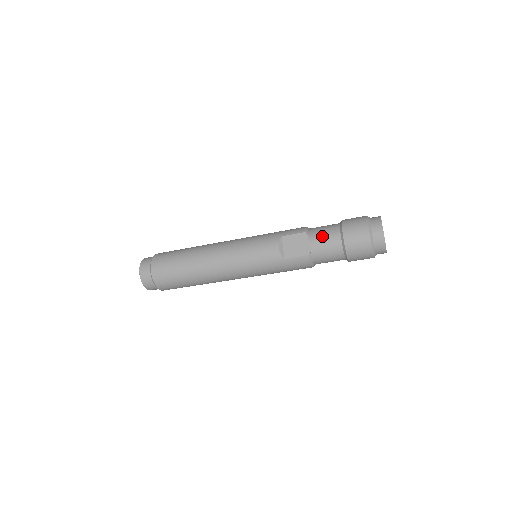
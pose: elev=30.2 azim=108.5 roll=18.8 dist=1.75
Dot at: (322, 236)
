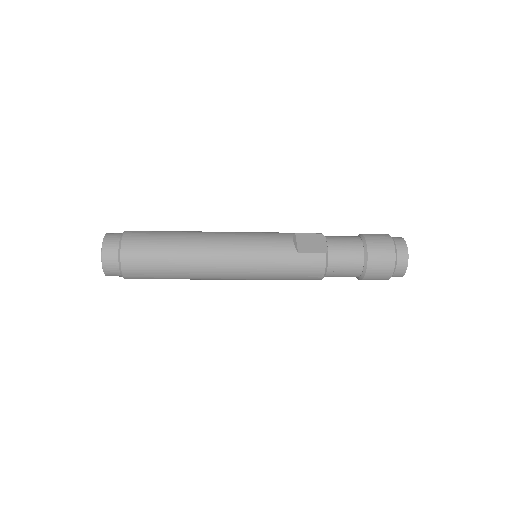
Dot at: (341, 239)
